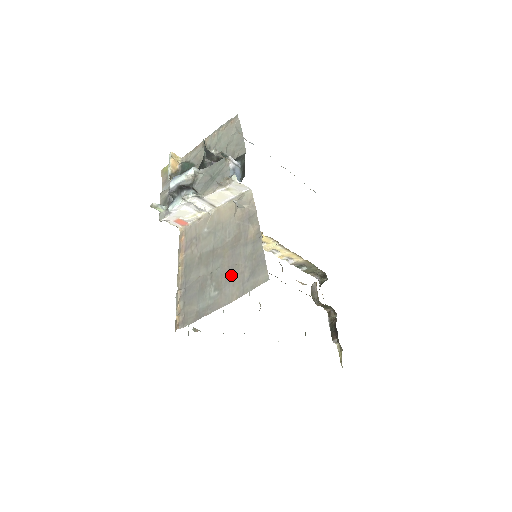
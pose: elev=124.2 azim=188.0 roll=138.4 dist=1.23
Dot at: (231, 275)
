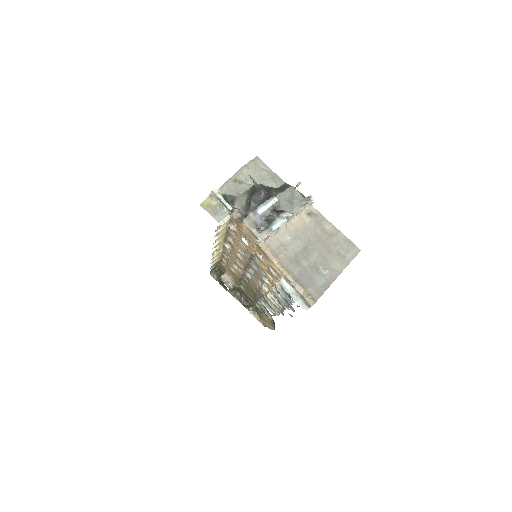
Dot at: (332, 257)
